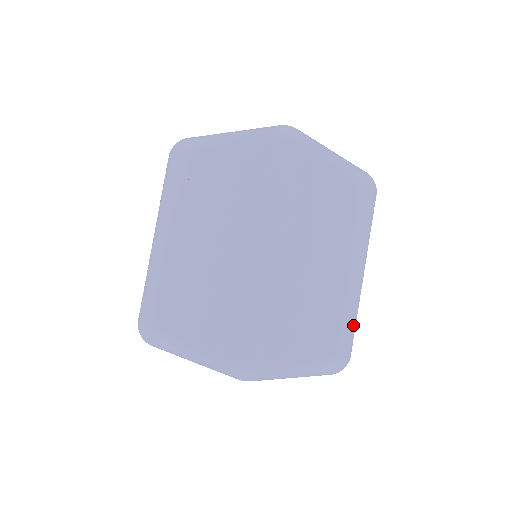
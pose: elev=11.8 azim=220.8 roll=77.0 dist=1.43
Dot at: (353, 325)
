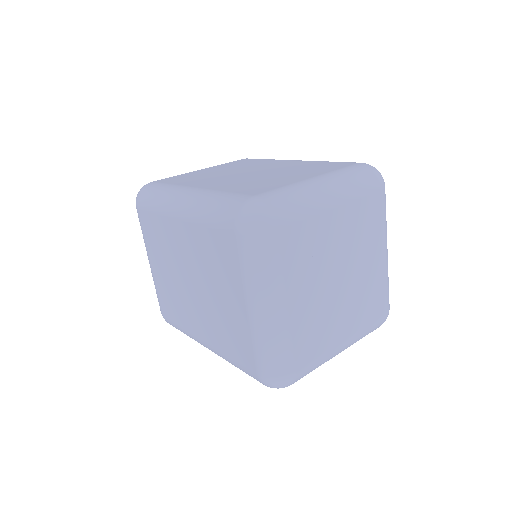
Dot at: occluded
